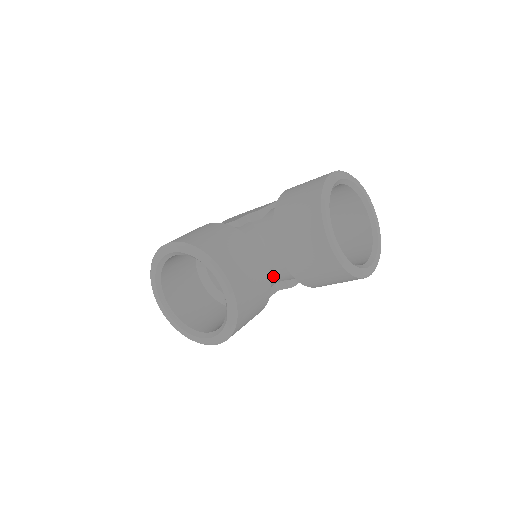
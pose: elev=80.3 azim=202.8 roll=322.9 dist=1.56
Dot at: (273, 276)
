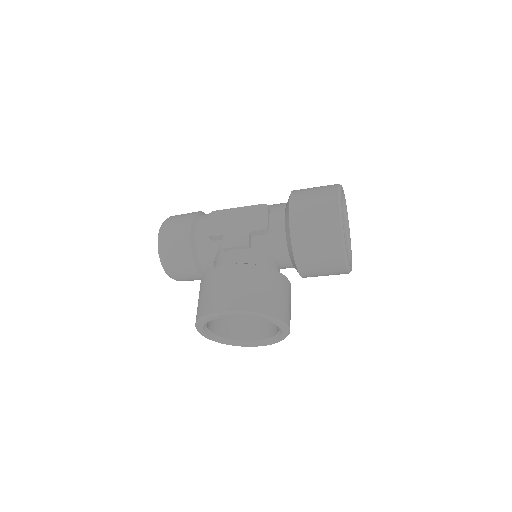
Dot at: occluded
